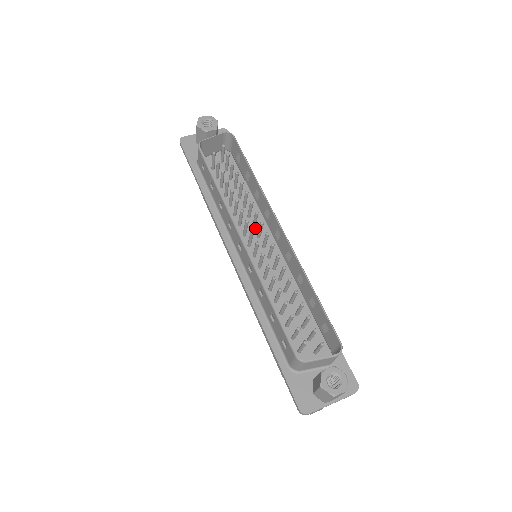
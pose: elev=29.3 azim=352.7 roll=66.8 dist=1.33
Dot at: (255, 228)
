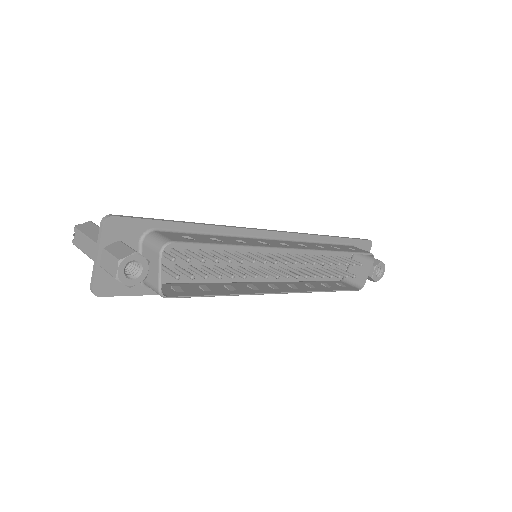
Dot at: (249, 253)
